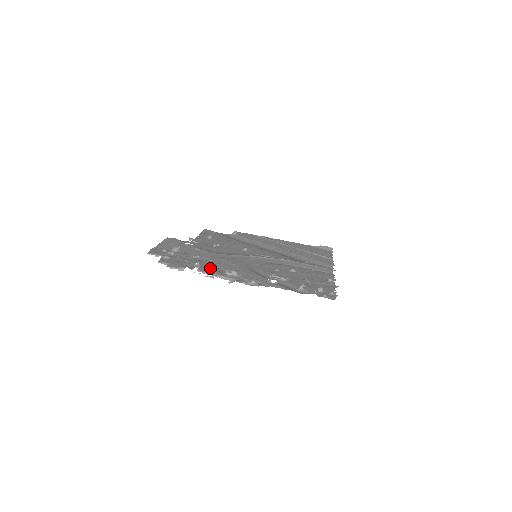
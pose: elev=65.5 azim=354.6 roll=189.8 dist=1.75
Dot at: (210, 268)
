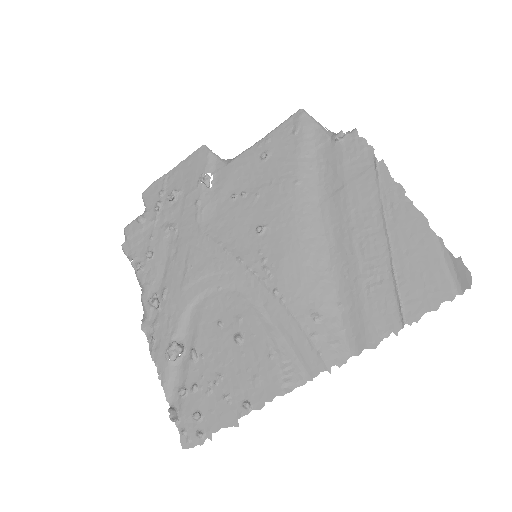
Dot at: (152, 273)
